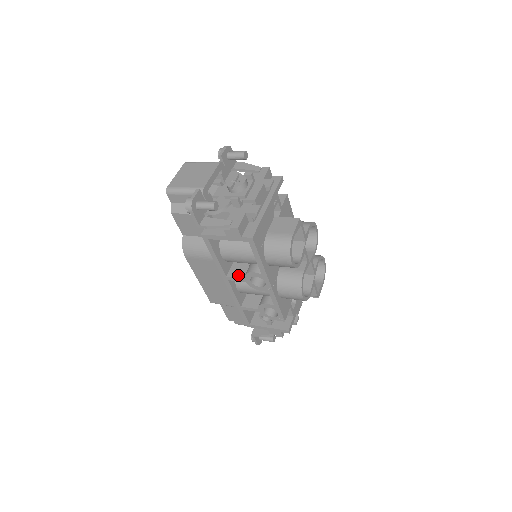
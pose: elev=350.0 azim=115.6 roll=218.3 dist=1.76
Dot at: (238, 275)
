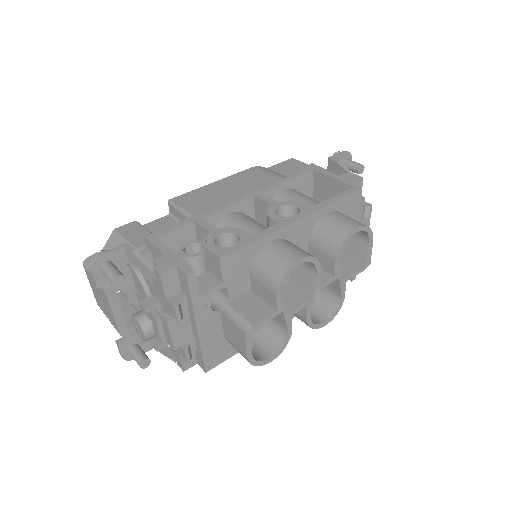
Dot at: occluded
